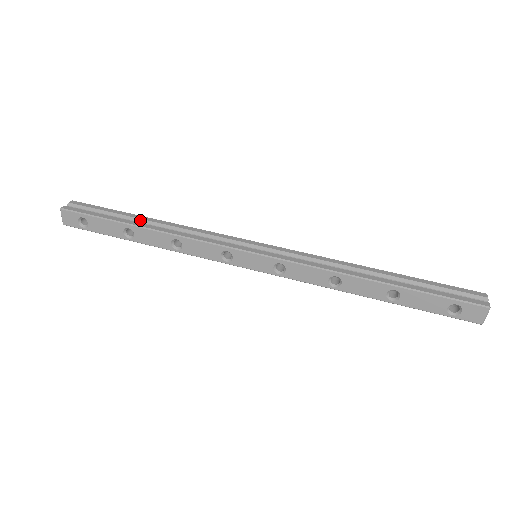
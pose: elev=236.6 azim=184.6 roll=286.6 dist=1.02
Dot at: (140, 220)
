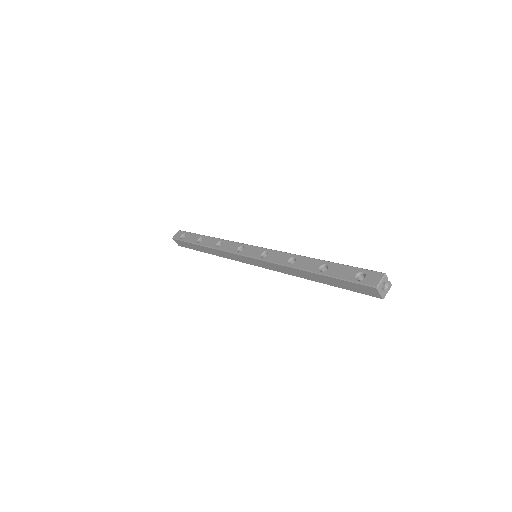
Dot at: occluded
